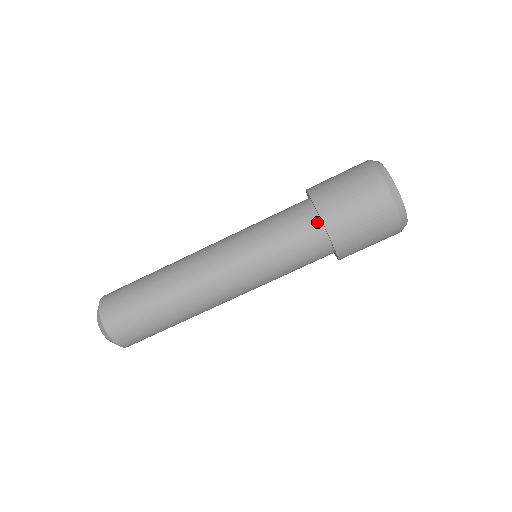
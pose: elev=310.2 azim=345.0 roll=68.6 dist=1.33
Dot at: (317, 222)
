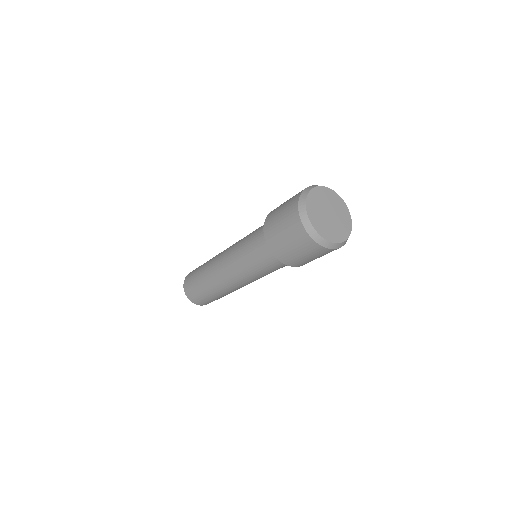
Dot at: occluded
